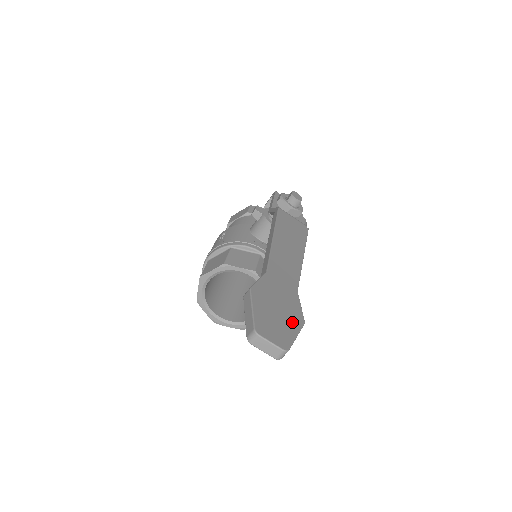
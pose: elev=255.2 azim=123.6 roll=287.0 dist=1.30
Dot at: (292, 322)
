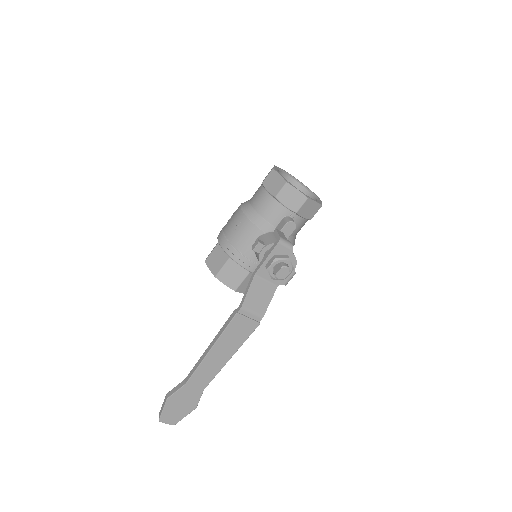
Dot at: (186, 411)
